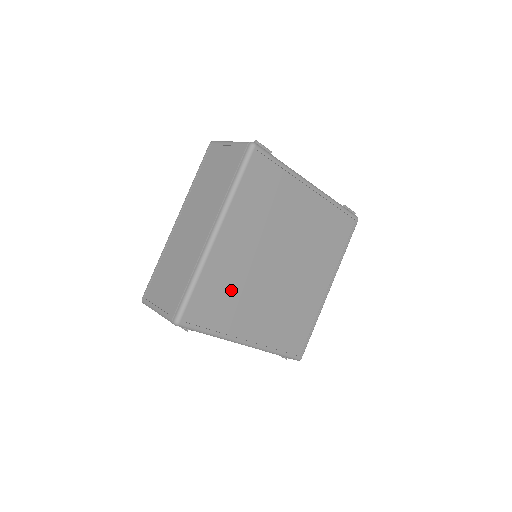
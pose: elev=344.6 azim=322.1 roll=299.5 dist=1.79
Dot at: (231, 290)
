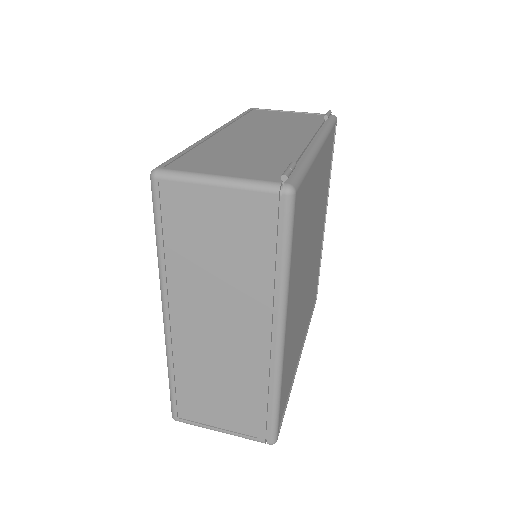
Dot at: (292, 350)
